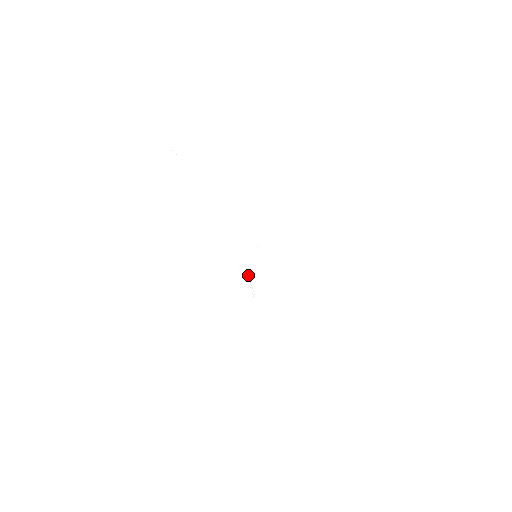
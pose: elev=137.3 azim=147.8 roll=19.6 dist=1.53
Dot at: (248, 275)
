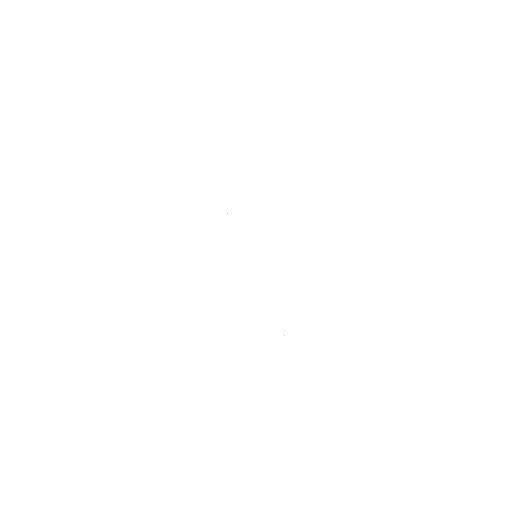
Dot at: occluded
